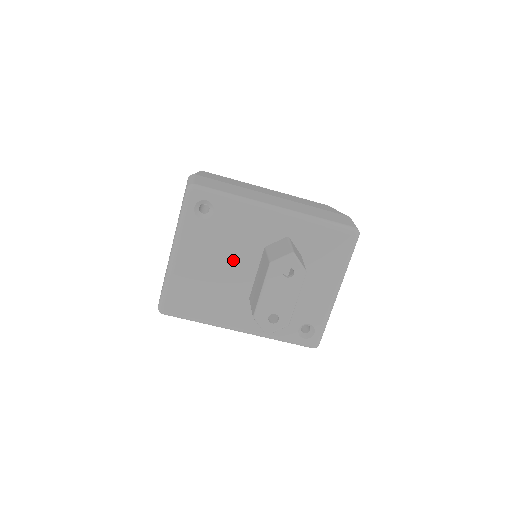
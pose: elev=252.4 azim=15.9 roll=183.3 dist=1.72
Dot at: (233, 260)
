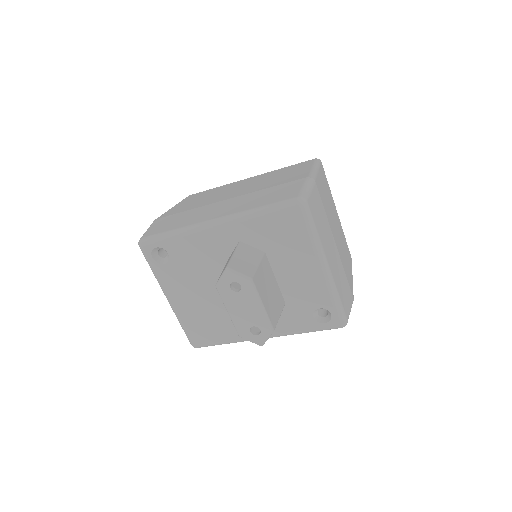
Dot at: (212, 284)
